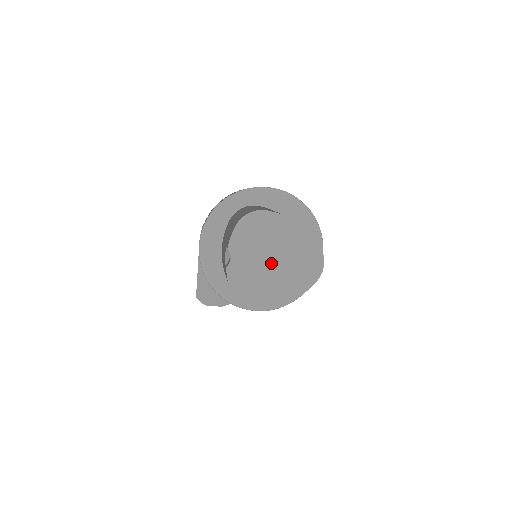
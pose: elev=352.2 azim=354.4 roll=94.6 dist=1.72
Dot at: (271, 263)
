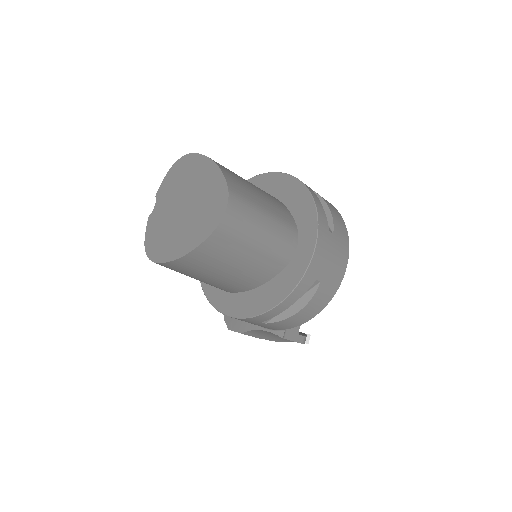
Dot at: (182, 209)
